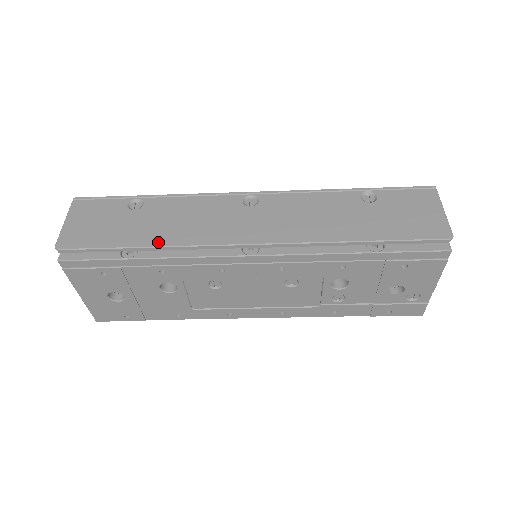
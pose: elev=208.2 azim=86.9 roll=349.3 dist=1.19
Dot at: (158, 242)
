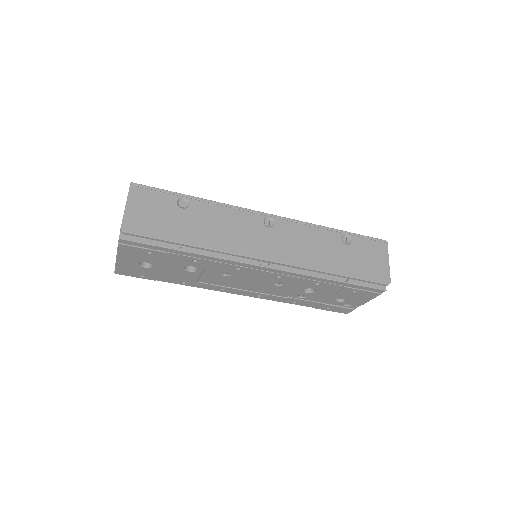
Dot at: (203, 243)
